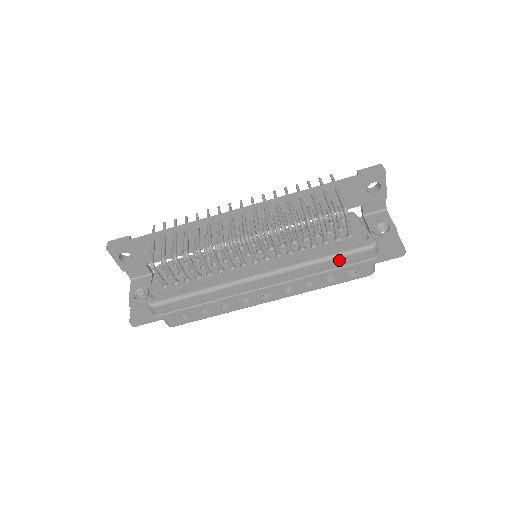
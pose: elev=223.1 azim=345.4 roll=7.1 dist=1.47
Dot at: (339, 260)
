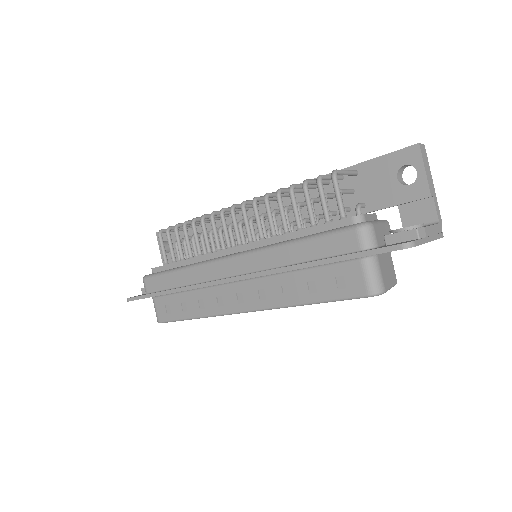
Dot at: (314, 244)
